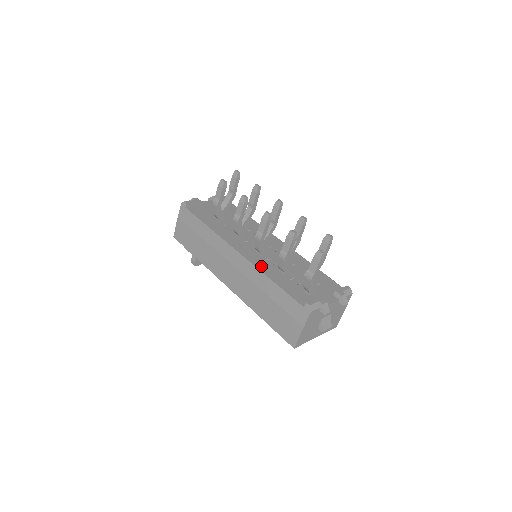
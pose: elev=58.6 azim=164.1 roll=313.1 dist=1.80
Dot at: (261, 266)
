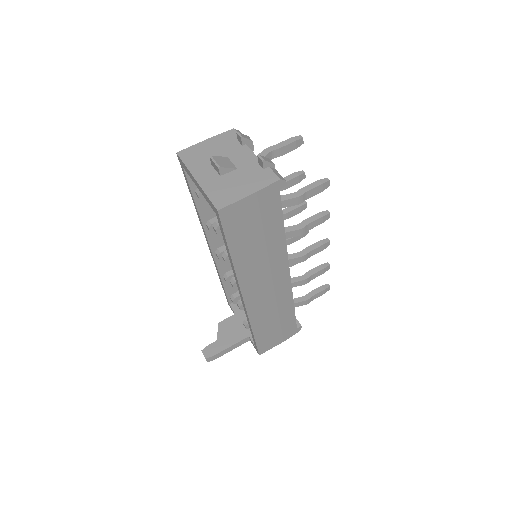
Dot at: occluded
